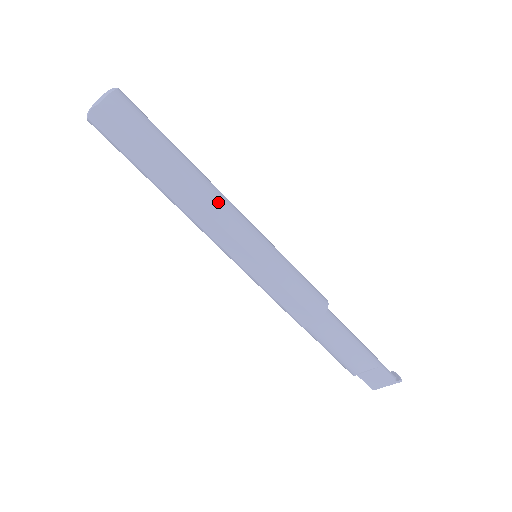
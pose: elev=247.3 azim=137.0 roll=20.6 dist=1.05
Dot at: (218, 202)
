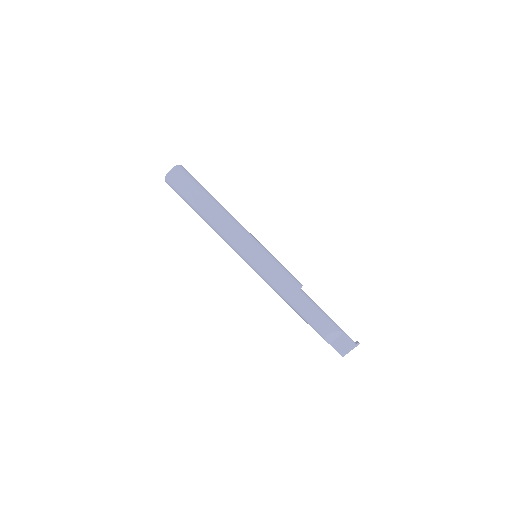
Dot at: (233, 220)
